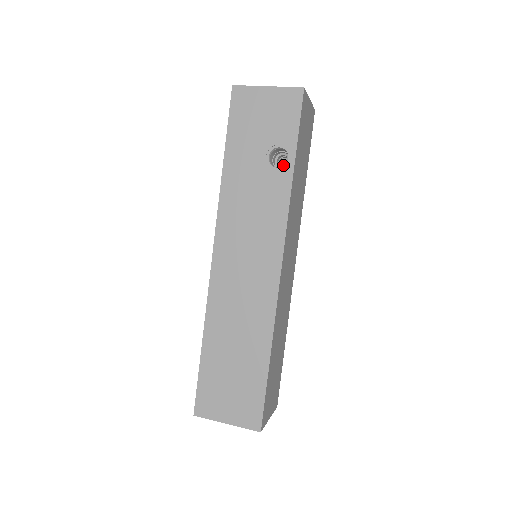
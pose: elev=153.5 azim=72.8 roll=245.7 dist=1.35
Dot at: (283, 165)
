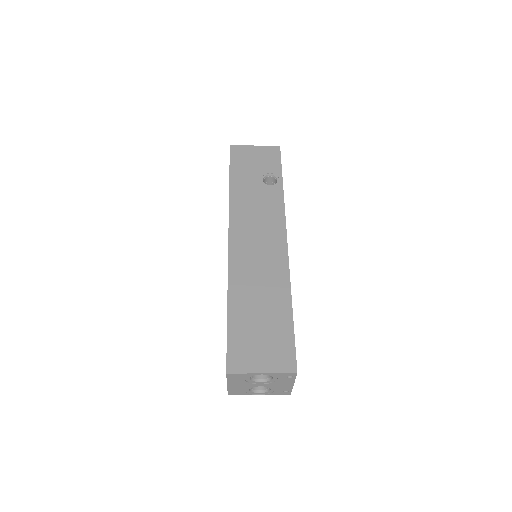
Dot at: occluded
